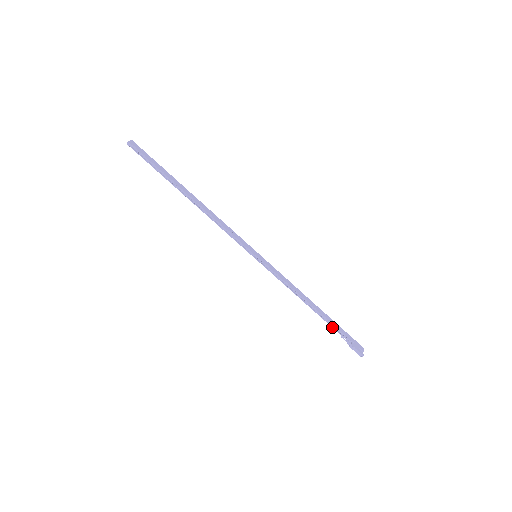
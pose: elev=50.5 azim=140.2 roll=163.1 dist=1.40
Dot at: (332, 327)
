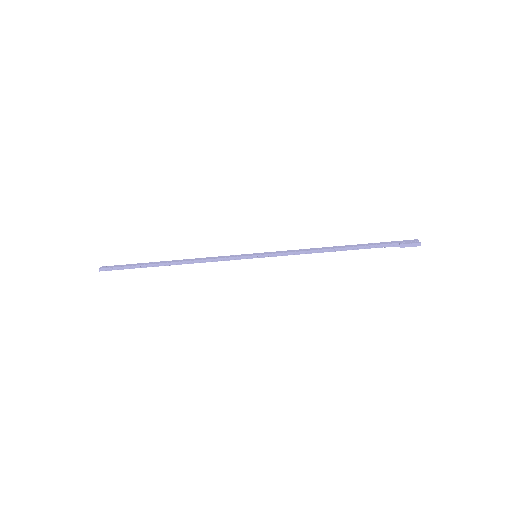
Dot at: (370, 248)
